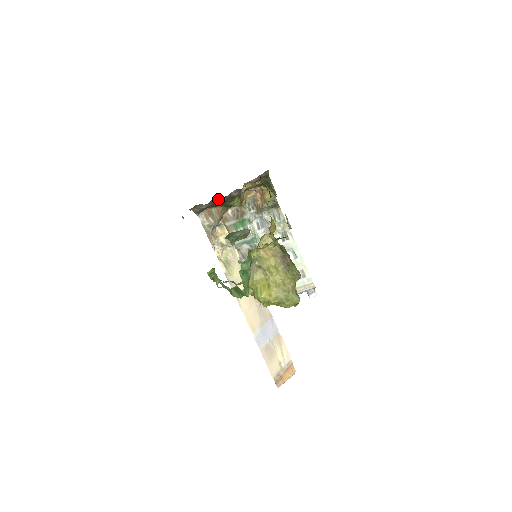
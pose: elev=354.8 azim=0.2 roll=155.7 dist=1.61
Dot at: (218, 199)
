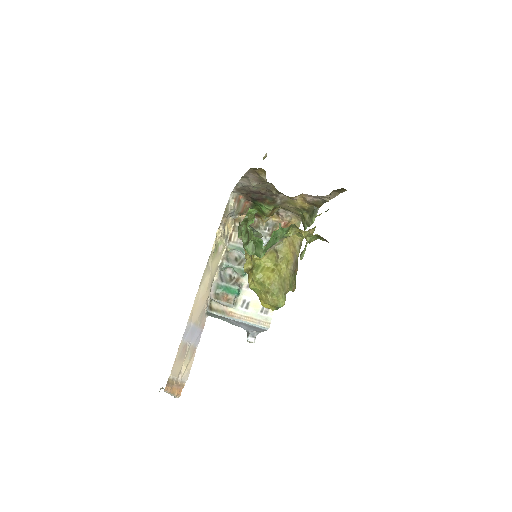
Dot at: (270, 188)
